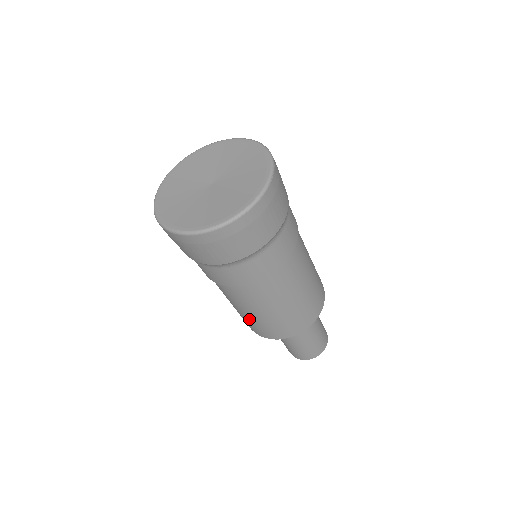
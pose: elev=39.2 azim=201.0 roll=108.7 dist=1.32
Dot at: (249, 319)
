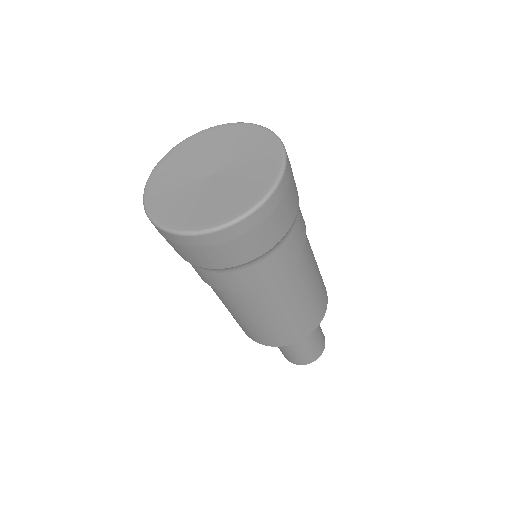
Dot at: (242, 323)
